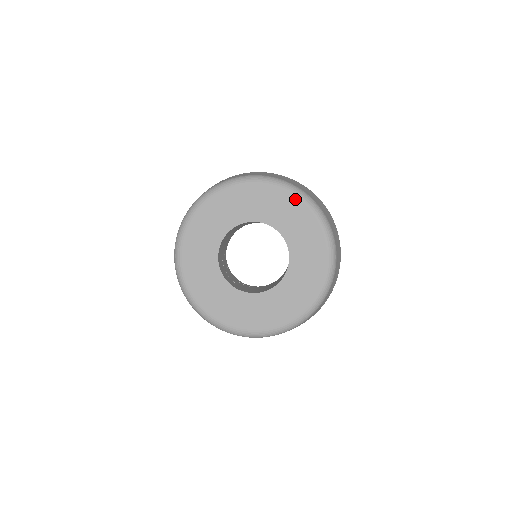
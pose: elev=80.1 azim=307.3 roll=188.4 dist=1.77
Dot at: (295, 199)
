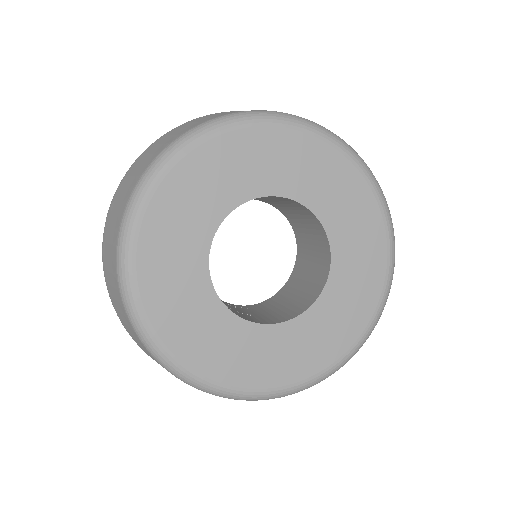
Dot at: (315, 141)
